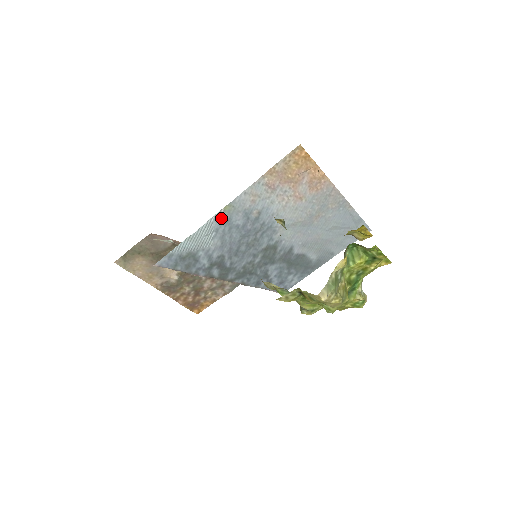
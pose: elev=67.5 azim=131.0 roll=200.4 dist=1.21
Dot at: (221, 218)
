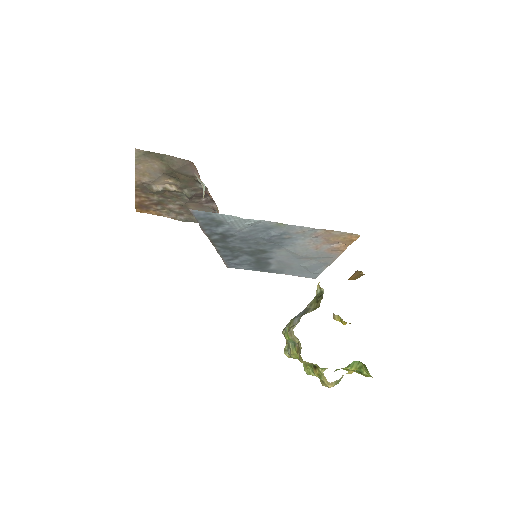
Dot at: (269, 224)
